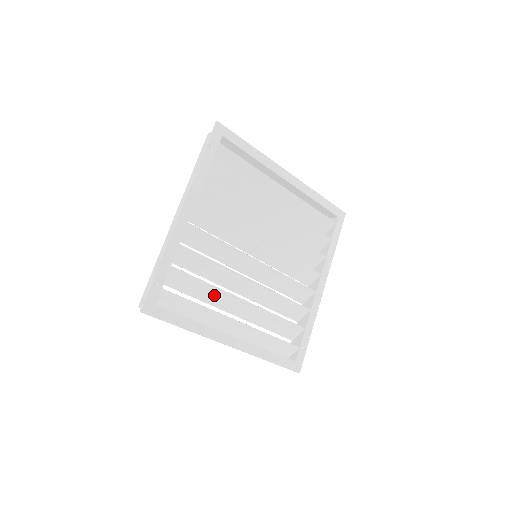
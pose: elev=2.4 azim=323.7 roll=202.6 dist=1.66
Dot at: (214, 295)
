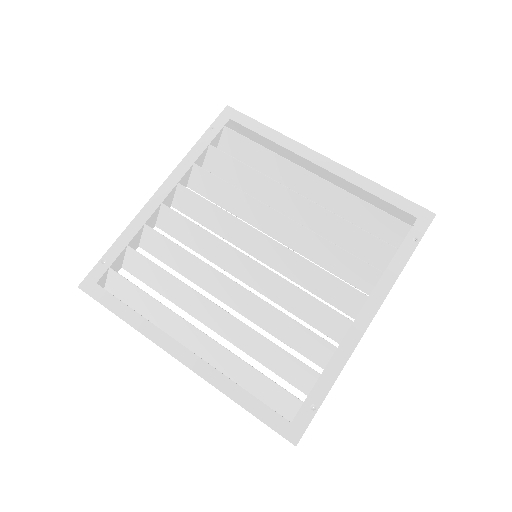
Dot at: (180, 292)
